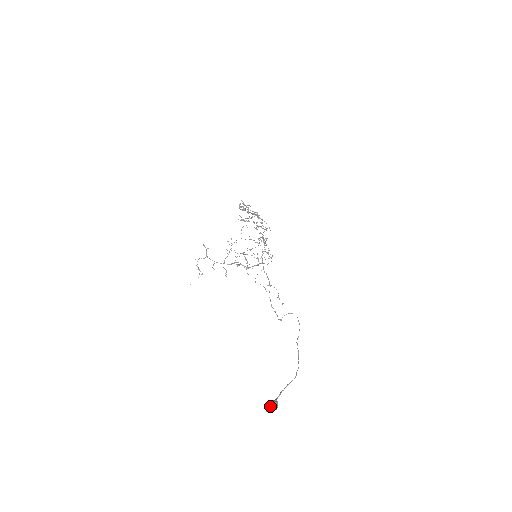
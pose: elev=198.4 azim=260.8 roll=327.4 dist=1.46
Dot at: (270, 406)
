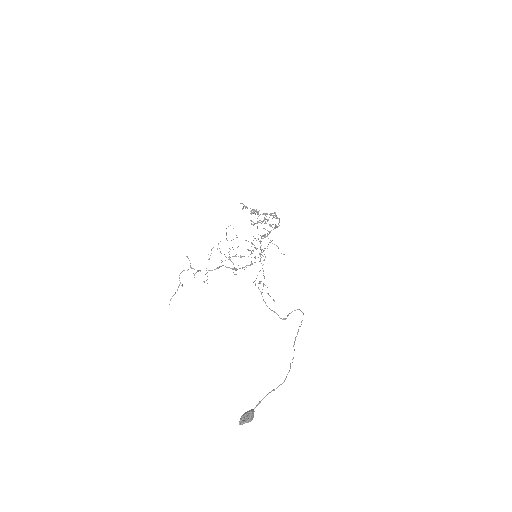
Dot at: (242, 417)
